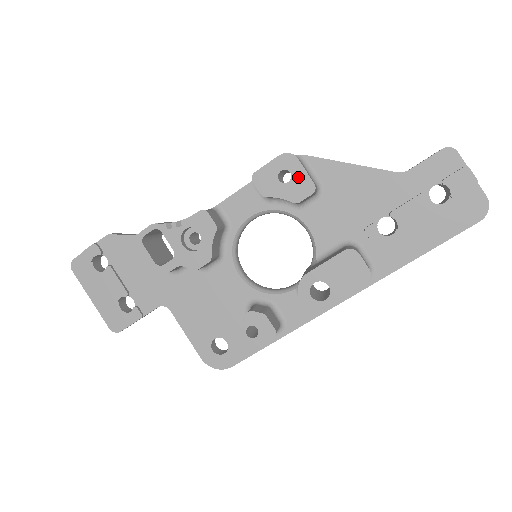
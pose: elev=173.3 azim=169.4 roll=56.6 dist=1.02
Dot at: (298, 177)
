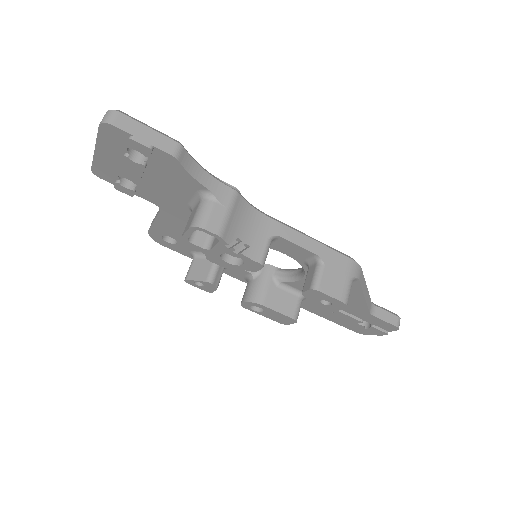
Dot at: (330, 308)
